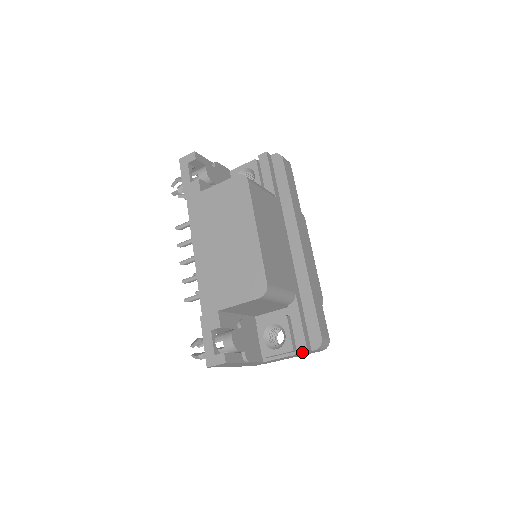
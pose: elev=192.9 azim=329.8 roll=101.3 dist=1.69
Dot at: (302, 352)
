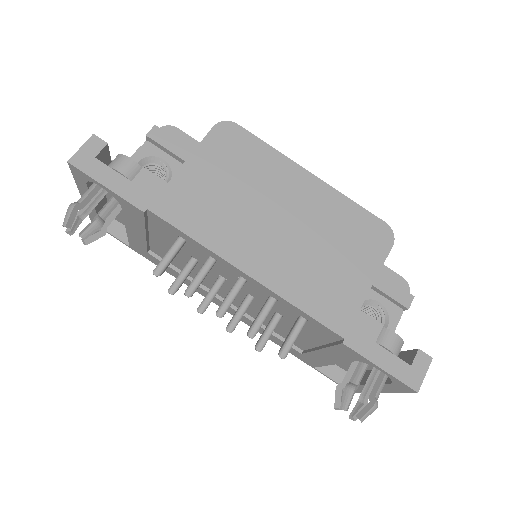
Dot at: (409, 305)
